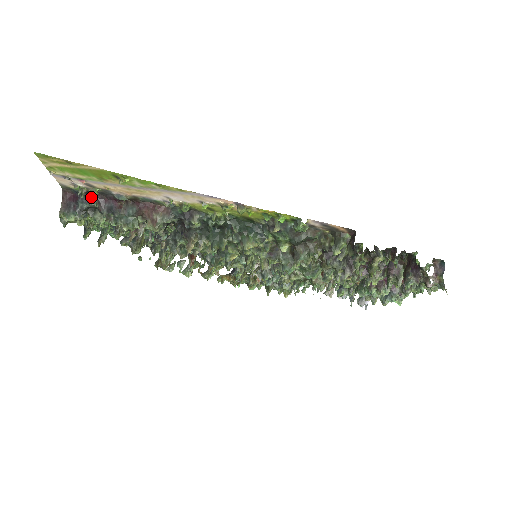
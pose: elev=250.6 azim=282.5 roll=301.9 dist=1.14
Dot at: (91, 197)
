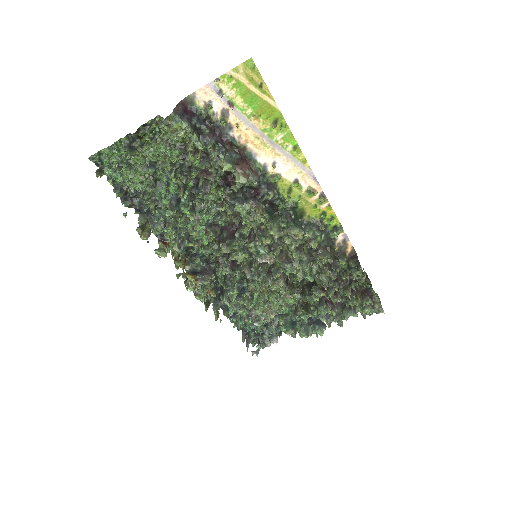
Dot at: (206, 123)
